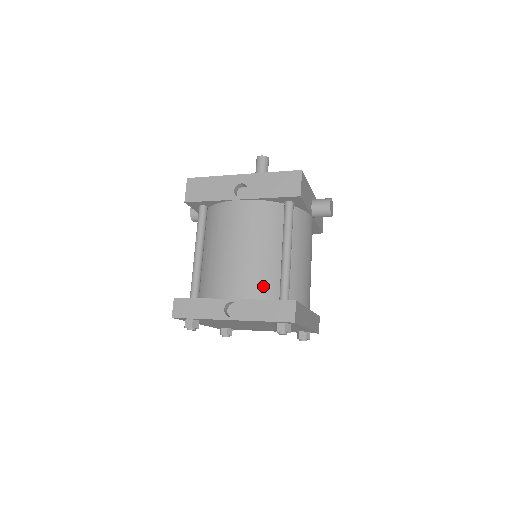
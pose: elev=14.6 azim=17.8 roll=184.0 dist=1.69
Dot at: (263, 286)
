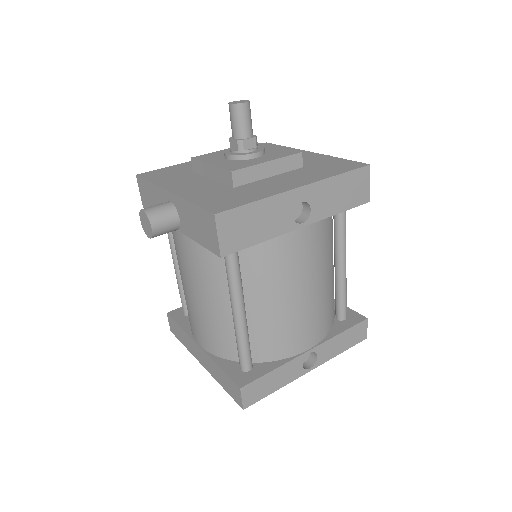
Dot at: (330, 316)
